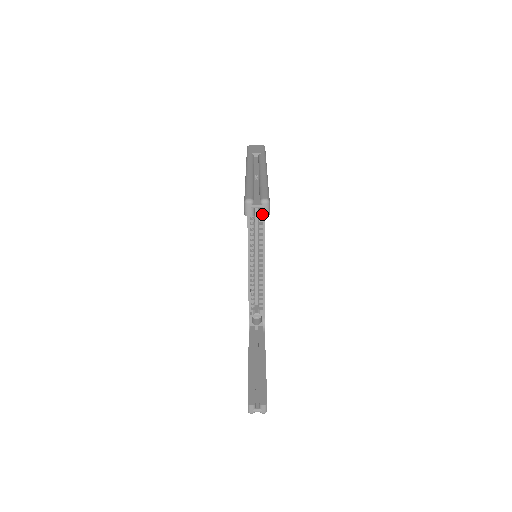
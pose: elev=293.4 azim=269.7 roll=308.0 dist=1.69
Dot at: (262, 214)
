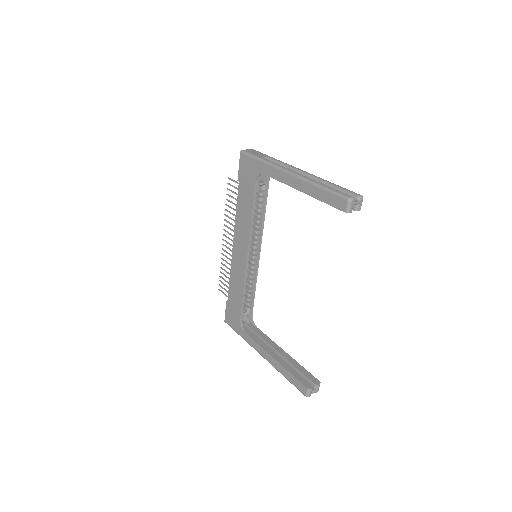
Dot at: (358, 209)
